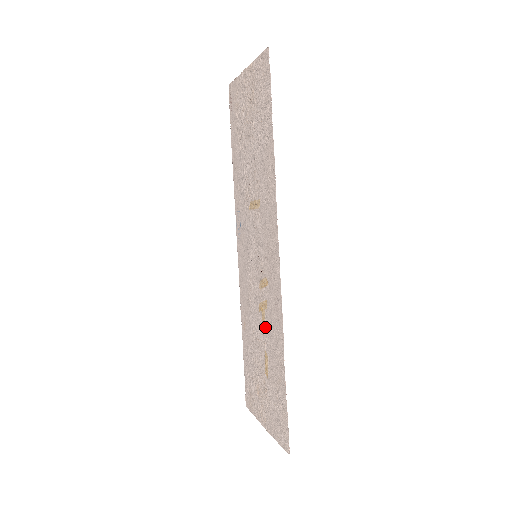
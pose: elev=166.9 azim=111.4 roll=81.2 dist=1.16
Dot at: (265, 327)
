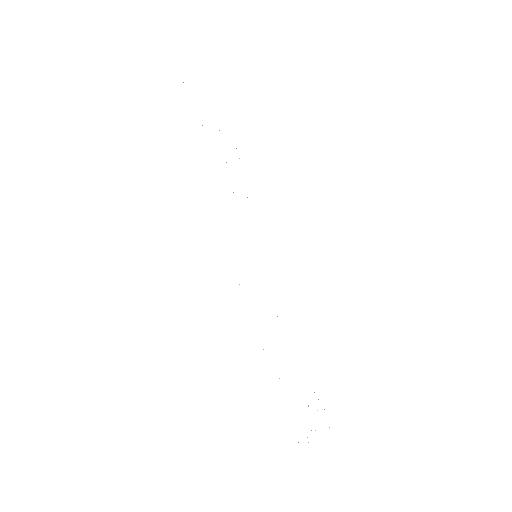
Dot at: occluded
